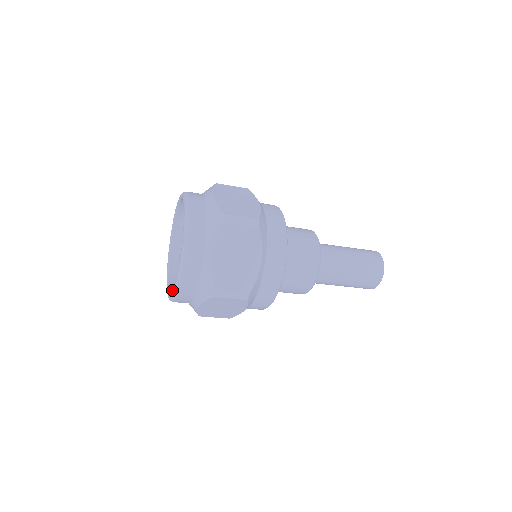
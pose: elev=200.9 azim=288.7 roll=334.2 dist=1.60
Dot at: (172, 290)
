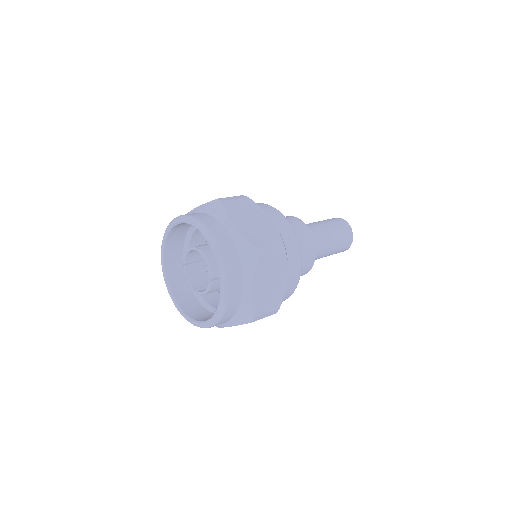
Dot at: (186, 310)
